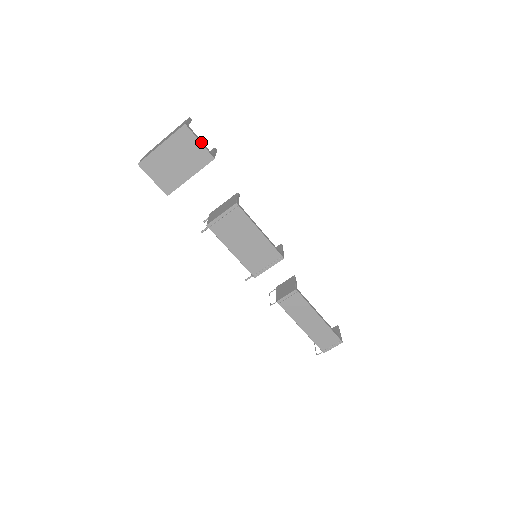
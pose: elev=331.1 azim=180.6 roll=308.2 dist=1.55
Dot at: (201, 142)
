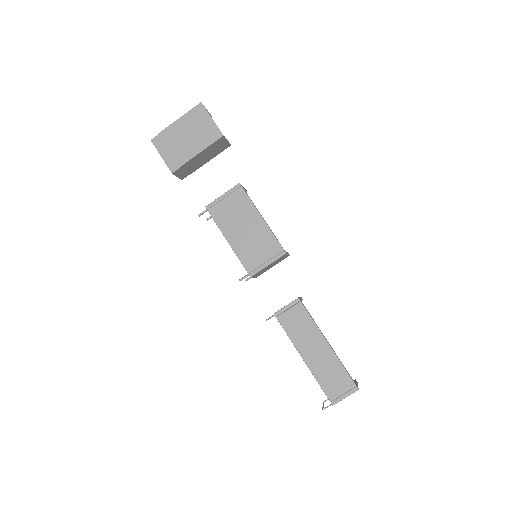
Dot at: (213, 120)
